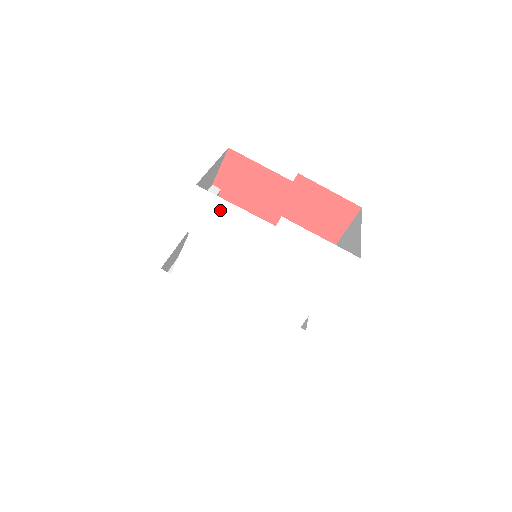
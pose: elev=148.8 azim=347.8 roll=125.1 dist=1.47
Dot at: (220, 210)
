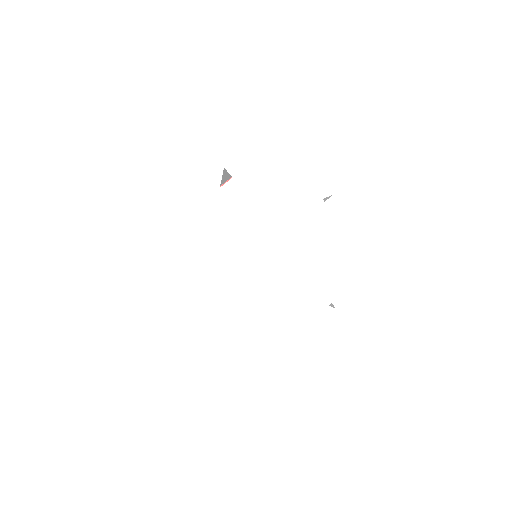
Dot at: (278, 166)
